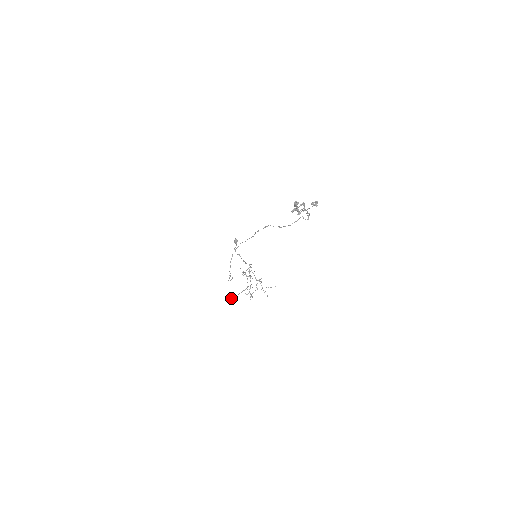
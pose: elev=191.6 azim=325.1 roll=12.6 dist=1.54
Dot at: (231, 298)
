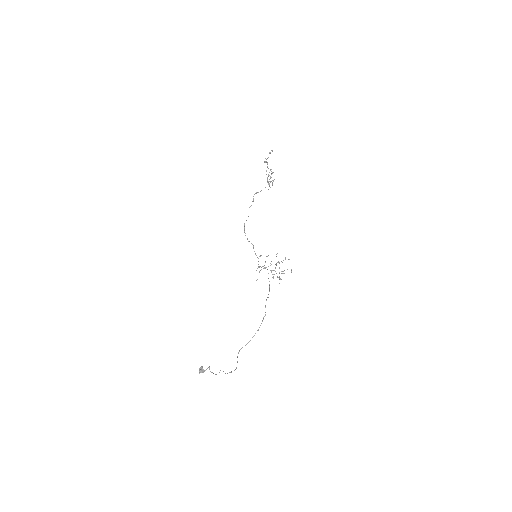
Dot at: (266, 299)
